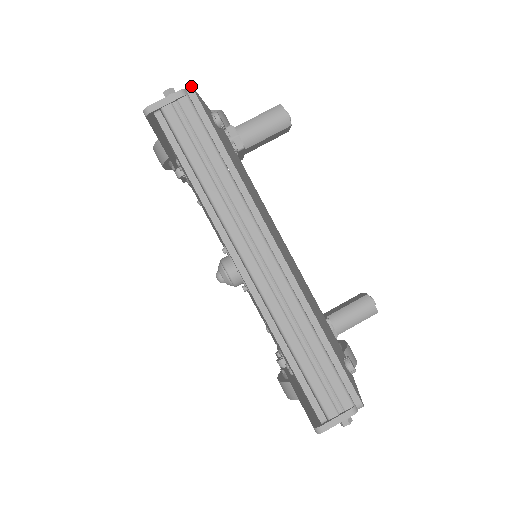
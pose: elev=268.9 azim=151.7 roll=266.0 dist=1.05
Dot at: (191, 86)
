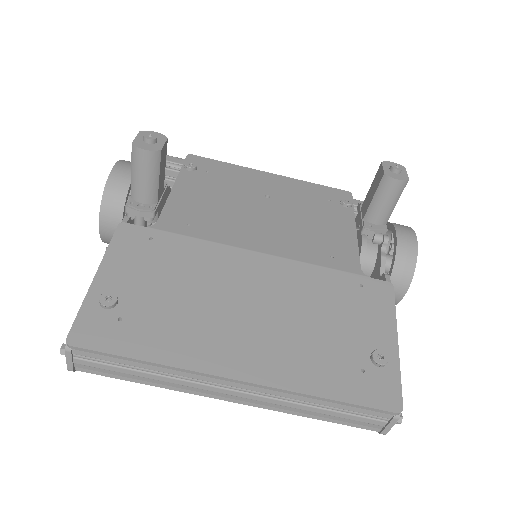
Dot at: occluded
